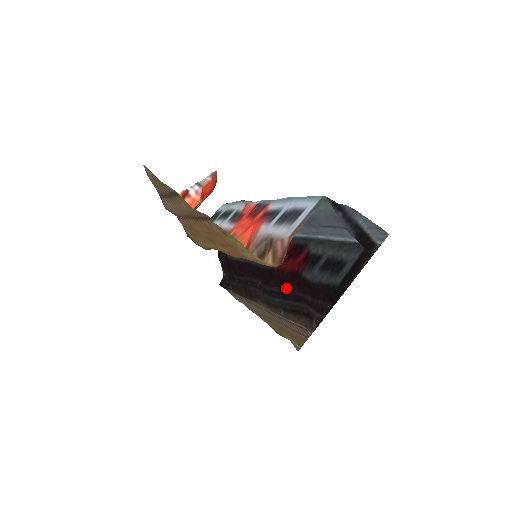
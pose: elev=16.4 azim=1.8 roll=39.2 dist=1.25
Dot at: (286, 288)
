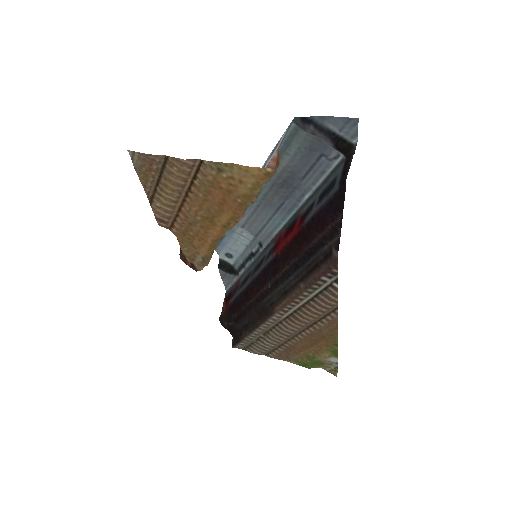
Dot at: (295, 253)
